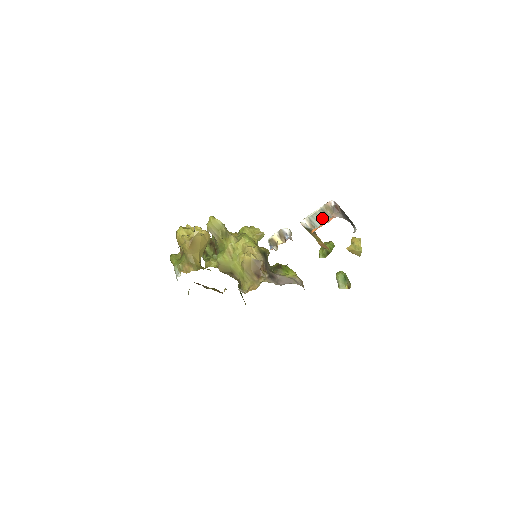
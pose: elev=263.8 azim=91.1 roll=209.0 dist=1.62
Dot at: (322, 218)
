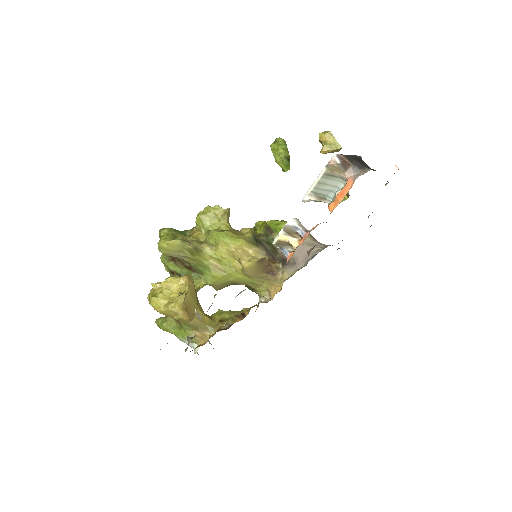
Dot at: (331, 184)
